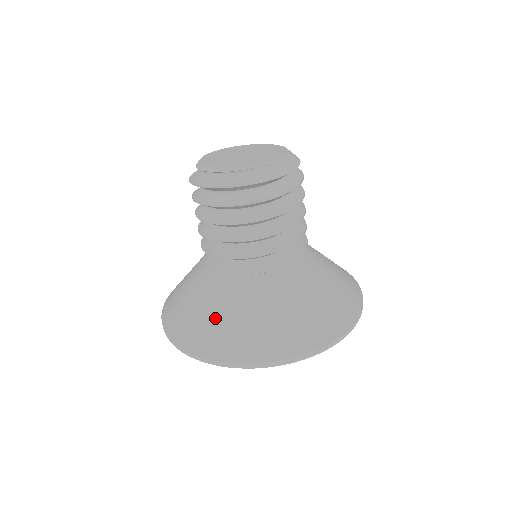
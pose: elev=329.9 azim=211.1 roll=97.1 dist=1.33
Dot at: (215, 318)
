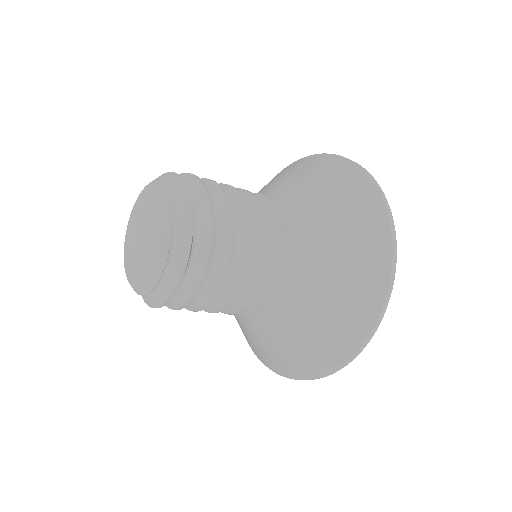
Dot at: (303, 341)
